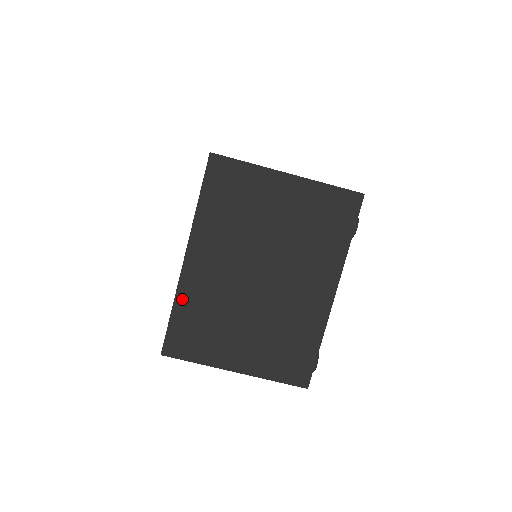
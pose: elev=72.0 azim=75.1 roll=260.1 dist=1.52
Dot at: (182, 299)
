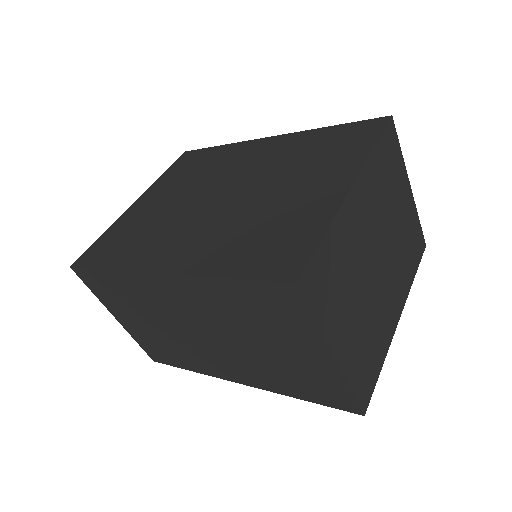
Dot at: (336, 228)
